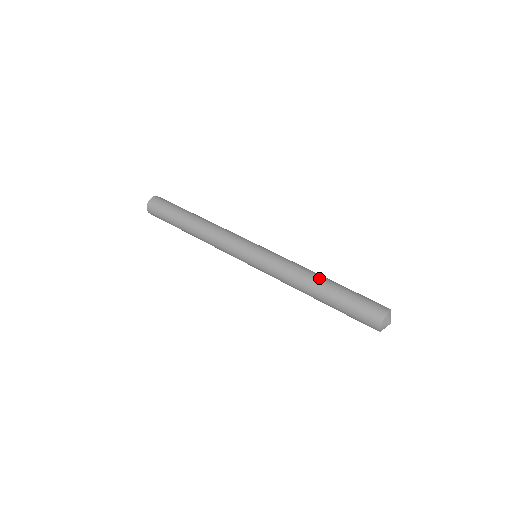
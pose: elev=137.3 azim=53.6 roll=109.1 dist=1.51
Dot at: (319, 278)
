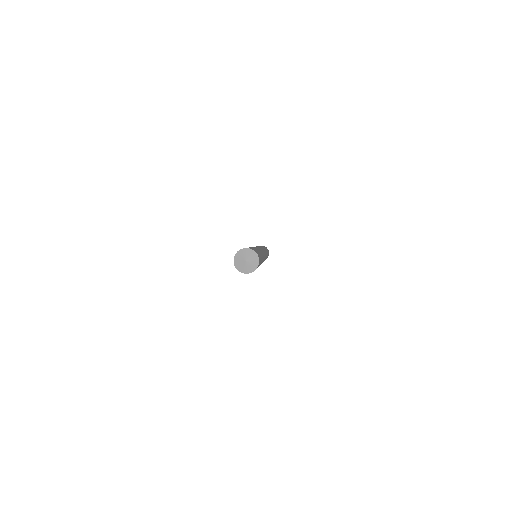
Dot at: occluded
